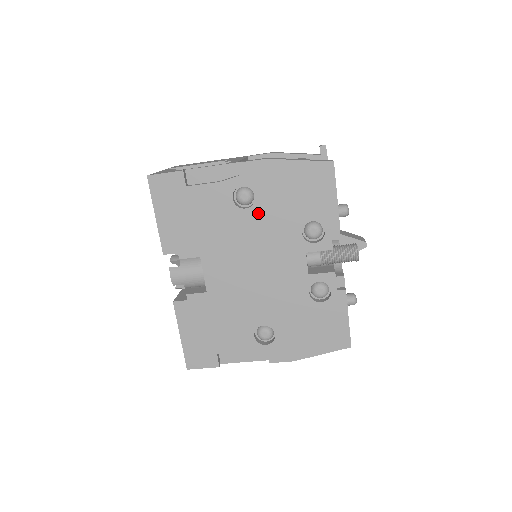
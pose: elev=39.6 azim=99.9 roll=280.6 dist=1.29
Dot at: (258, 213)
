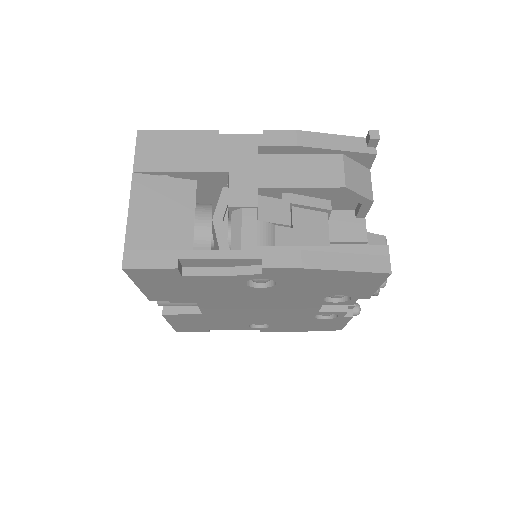
Dot at: (276, 290)
